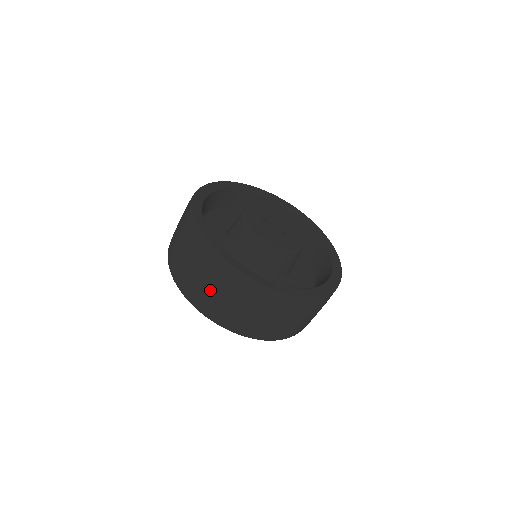
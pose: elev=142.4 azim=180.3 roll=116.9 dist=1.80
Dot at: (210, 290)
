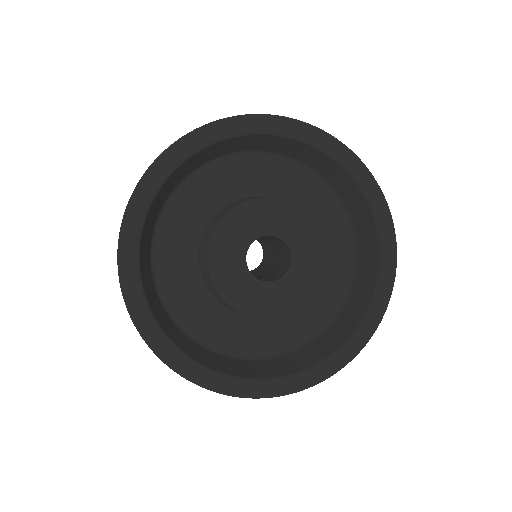
Dot at: occluded
